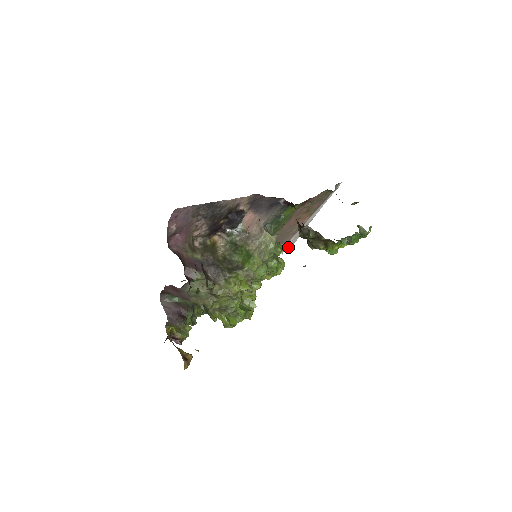
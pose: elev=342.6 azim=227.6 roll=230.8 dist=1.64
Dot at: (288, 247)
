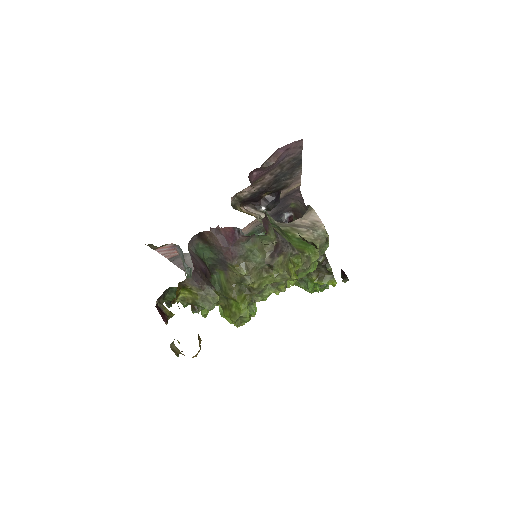
Dot at: occluded
